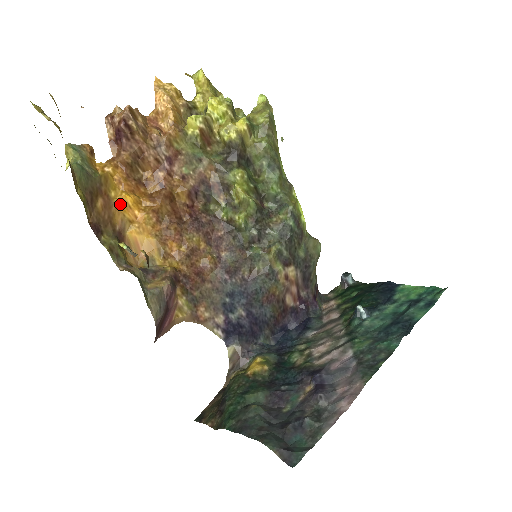
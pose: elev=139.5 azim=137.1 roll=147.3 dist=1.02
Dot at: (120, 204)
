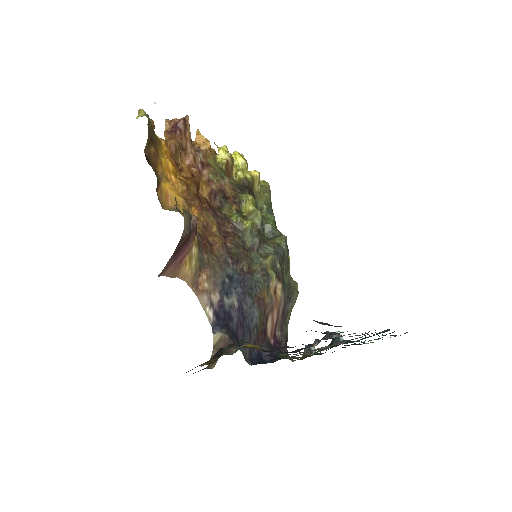
Dot at: (164, 163)
